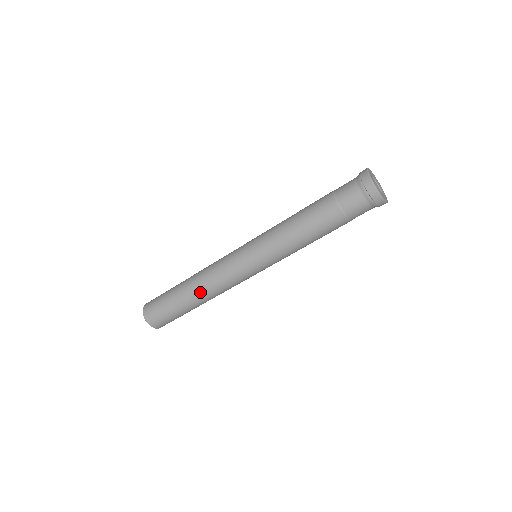
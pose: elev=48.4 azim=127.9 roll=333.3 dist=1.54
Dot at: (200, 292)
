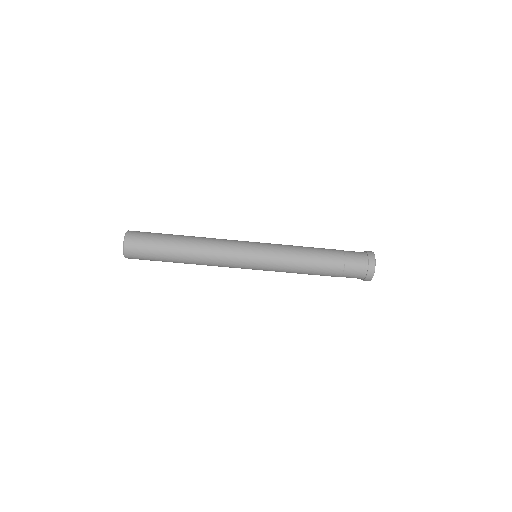
Dot at: (196, 249)
